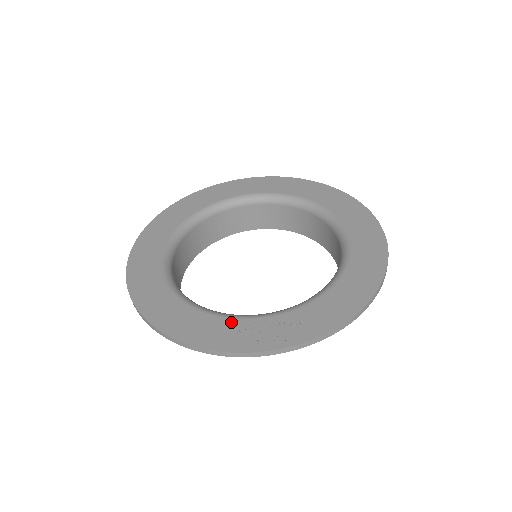
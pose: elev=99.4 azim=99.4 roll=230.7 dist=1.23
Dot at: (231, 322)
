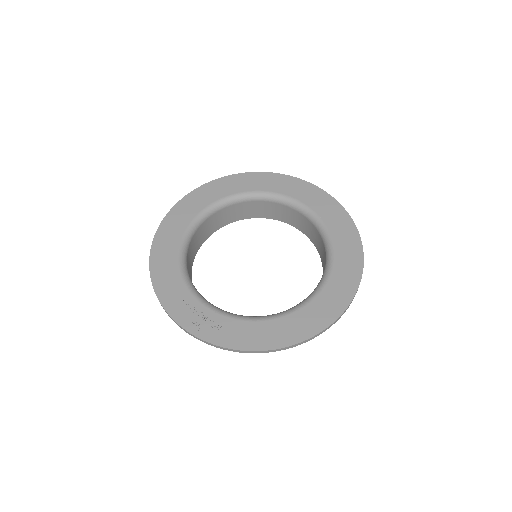
Dot at: (186, 293)
